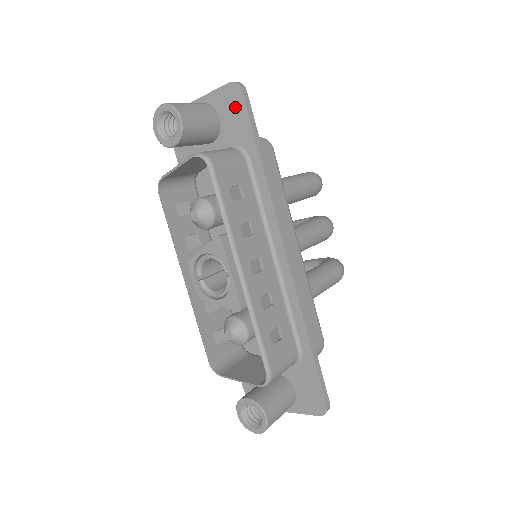
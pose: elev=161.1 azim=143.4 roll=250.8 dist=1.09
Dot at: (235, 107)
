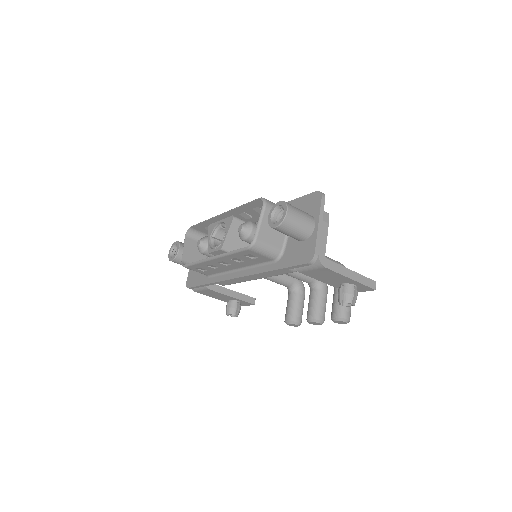
Dot at: occluded
